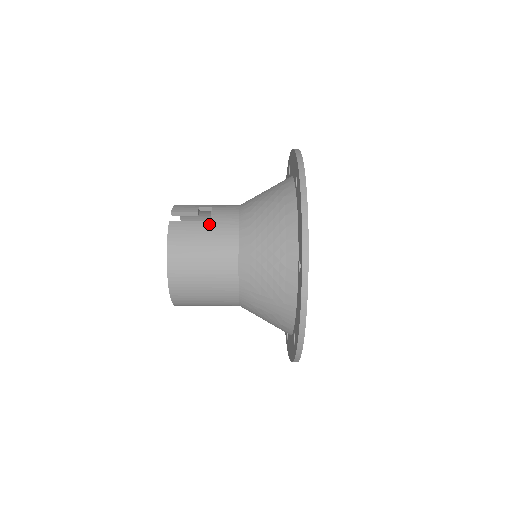
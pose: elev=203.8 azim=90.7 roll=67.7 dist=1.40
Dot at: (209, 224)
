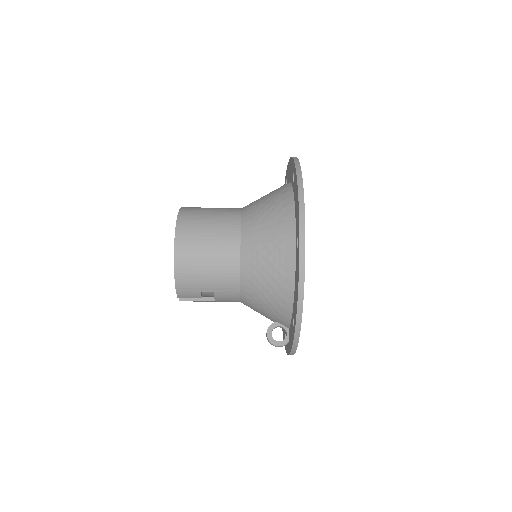
Dot at: occluded
